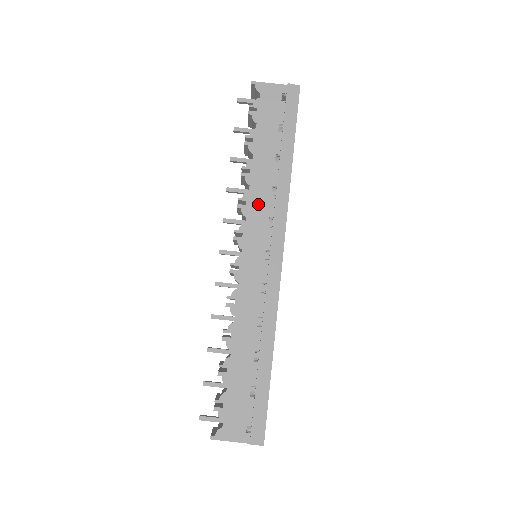
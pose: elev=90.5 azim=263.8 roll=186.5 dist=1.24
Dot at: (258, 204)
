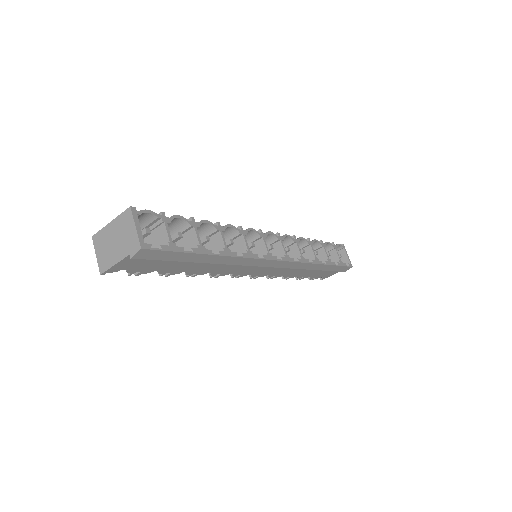
Dot at: (228, 270)
